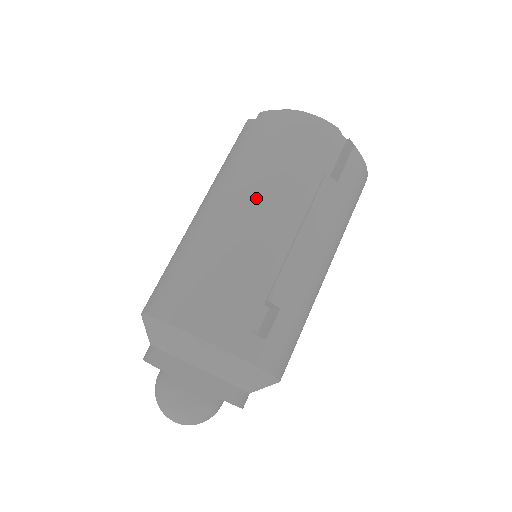
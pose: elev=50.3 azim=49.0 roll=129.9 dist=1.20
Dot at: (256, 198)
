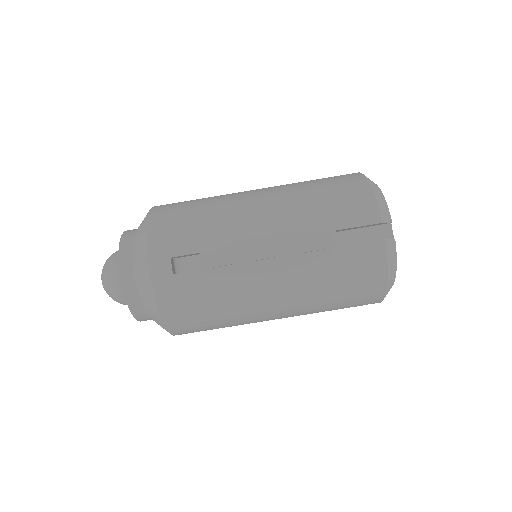
Dot at: (274, 200)
